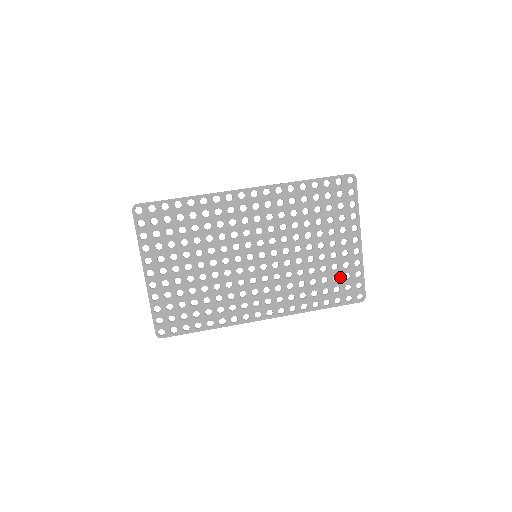
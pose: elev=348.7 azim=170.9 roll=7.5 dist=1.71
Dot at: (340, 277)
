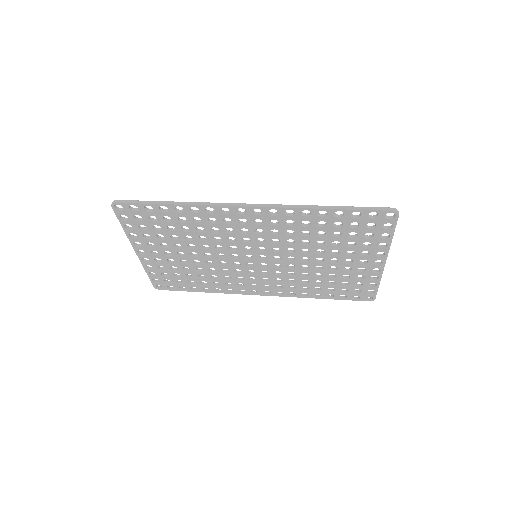
Dot at: (350, 283)
